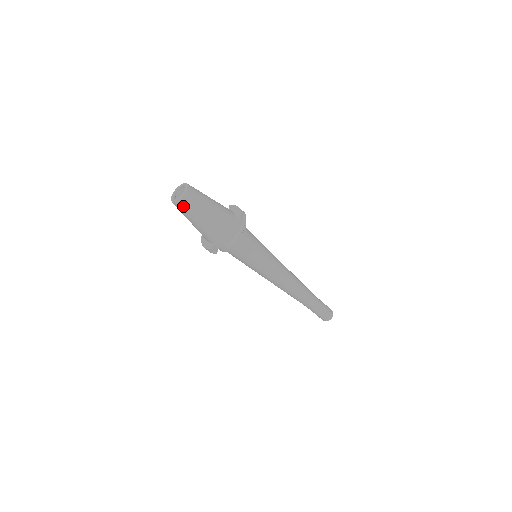
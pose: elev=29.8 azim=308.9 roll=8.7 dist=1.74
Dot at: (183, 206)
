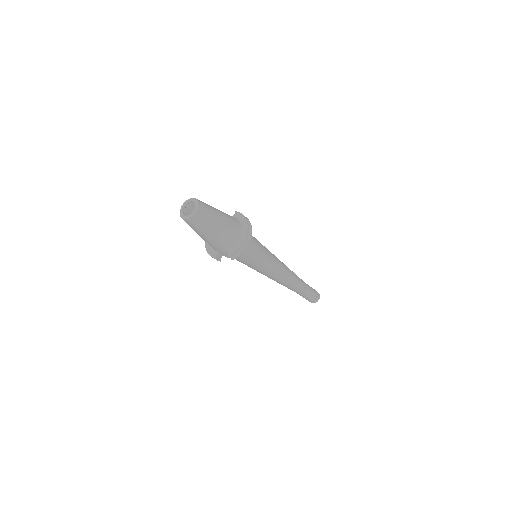
Dot at: (192, 223)
